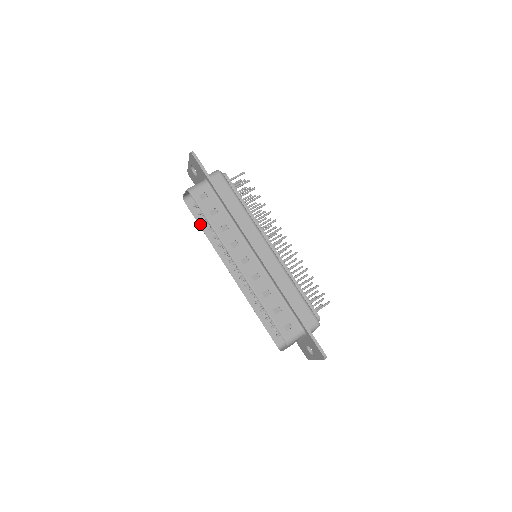
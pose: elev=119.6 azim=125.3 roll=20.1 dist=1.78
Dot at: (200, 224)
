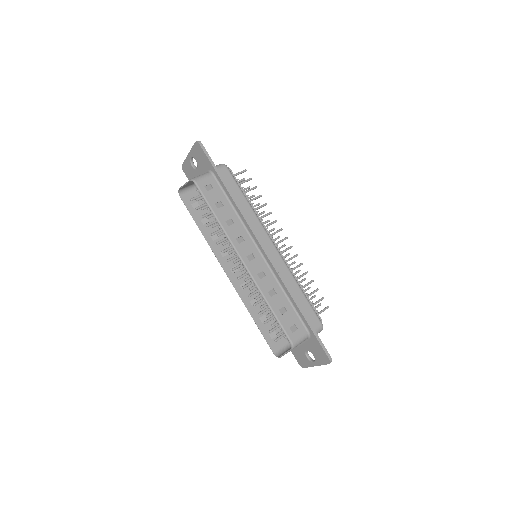
Dot at: (195, 220)
